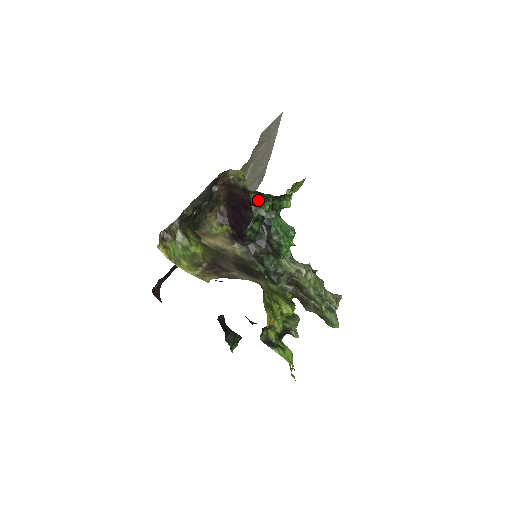
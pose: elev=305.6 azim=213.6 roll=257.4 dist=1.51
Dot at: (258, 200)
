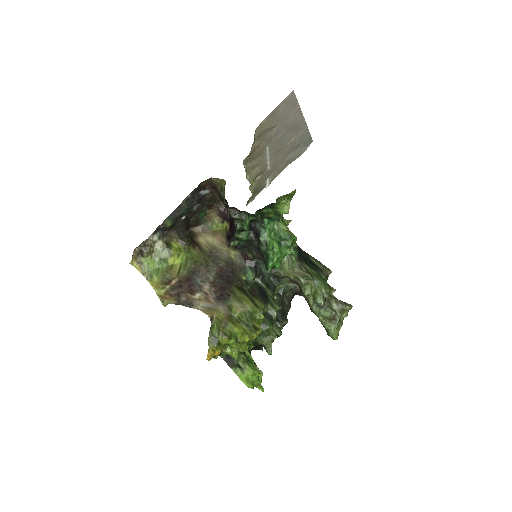
Dot at: (237, 214)
